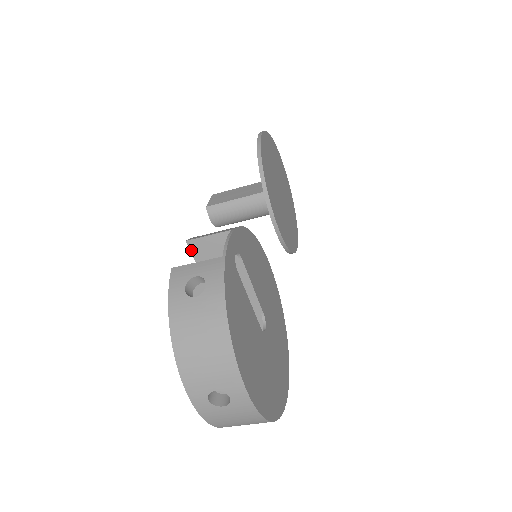
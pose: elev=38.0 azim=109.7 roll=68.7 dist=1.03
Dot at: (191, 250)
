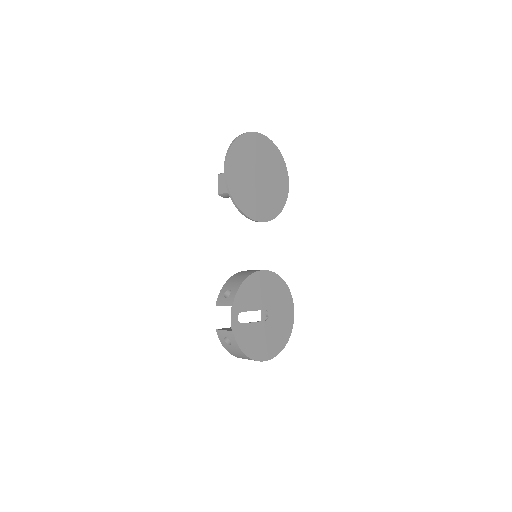
Dot at: occluded
